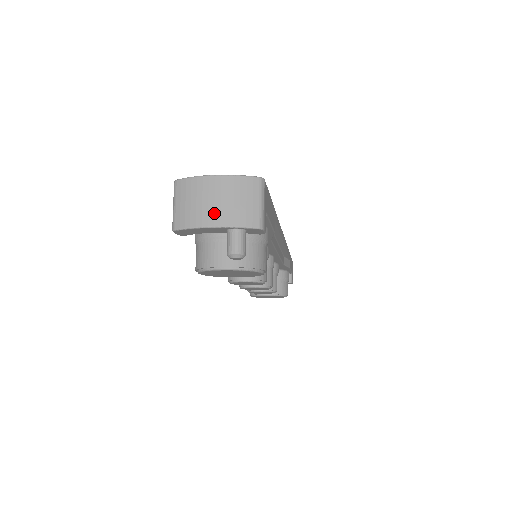
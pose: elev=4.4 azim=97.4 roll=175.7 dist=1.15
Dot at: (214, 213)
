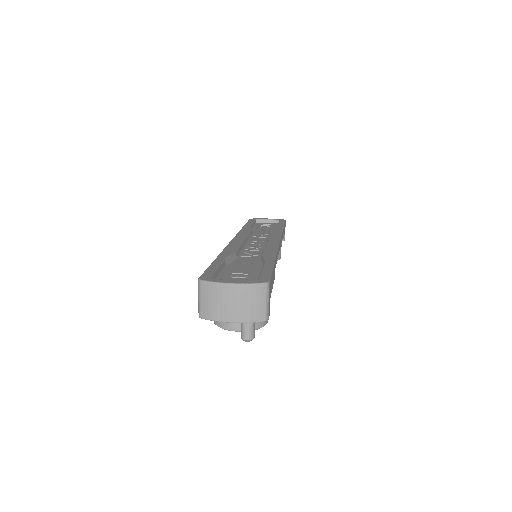
Dot at: (231, 313)
